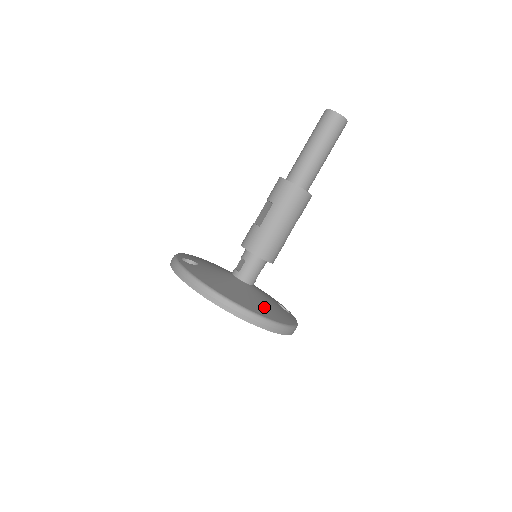
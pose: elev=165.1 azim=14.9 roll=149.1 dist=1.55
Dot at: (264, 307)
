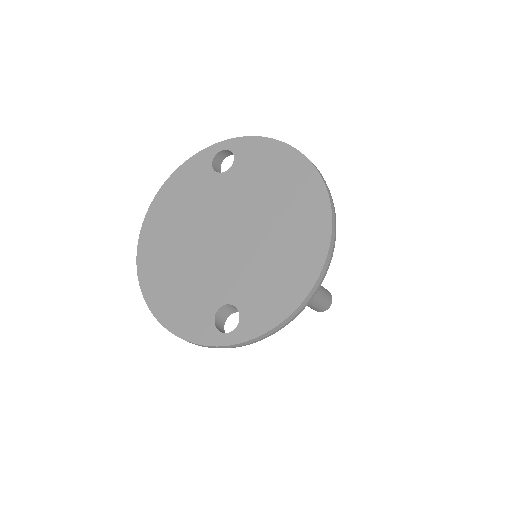
Dot at: occluded
